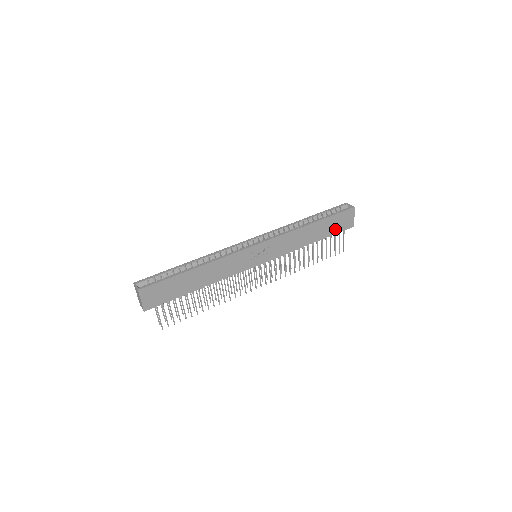
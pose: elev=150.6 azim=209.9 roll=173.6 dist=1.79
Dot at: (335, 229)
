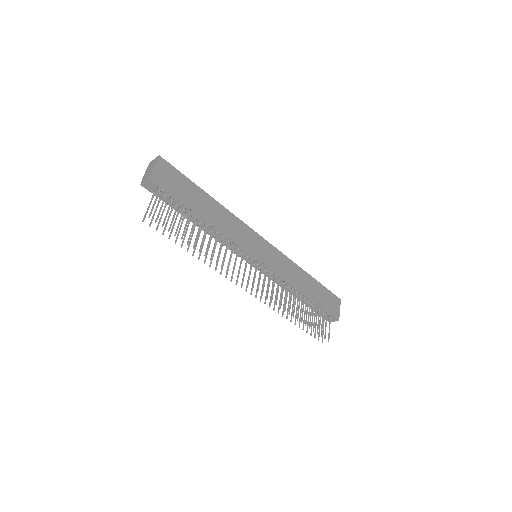
Dot at: (324, 303)
